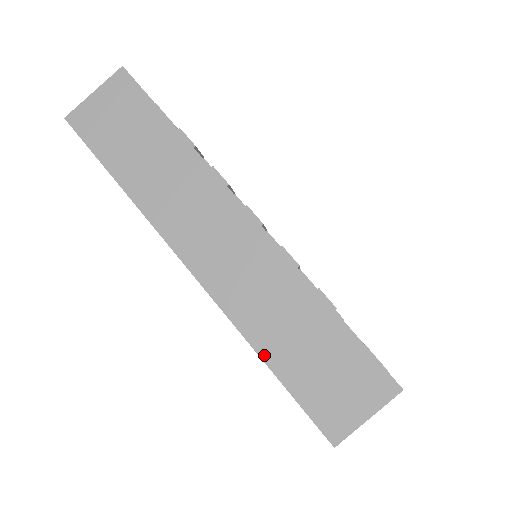
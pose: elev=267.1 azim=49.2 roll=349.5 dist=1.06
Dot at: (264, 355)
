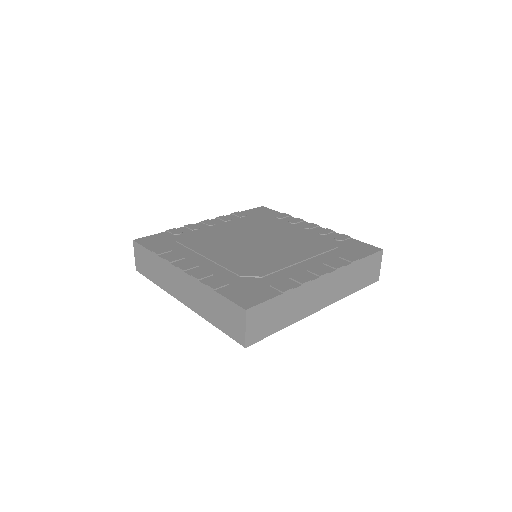
Dot at: (353, 292)
